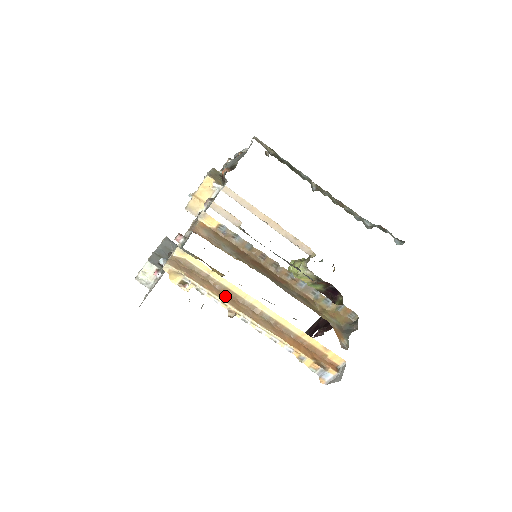
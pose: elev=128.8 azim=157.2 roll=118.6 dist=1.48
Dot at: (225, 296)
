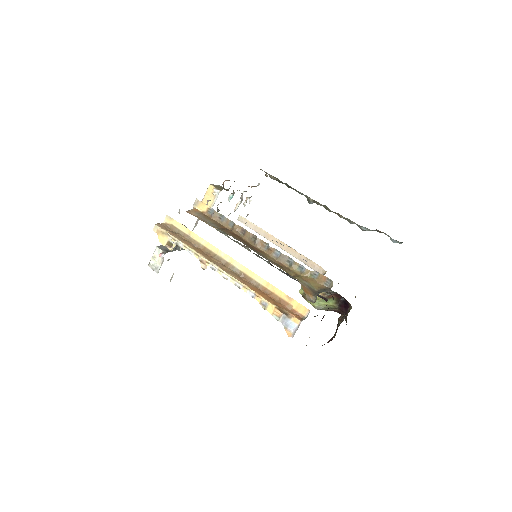
Dot at: (200, 251)
